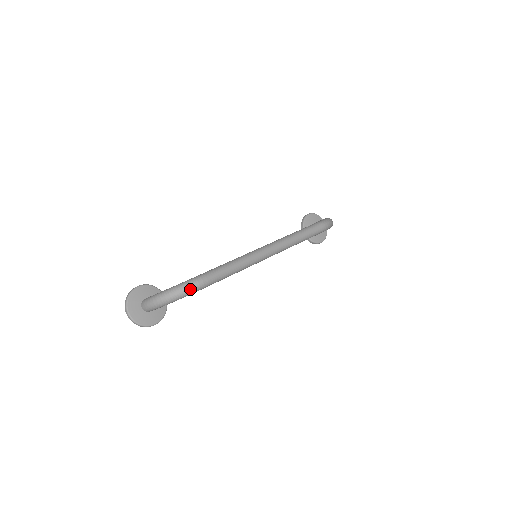
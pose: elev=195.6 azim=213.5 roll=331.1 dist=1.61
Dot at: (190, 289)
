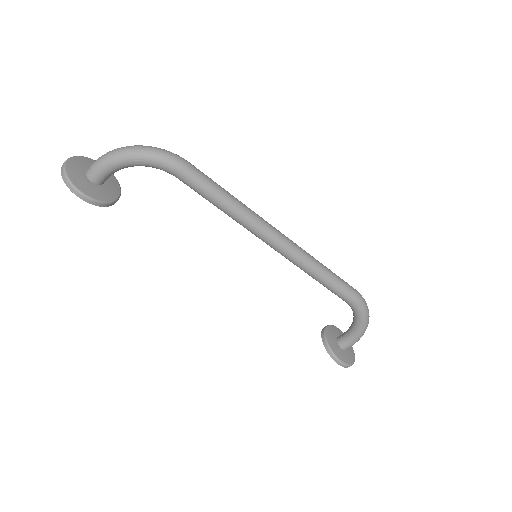
Dot at: (164, 152)
